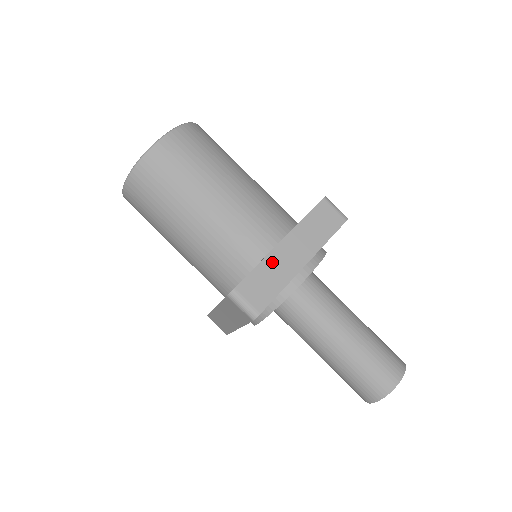
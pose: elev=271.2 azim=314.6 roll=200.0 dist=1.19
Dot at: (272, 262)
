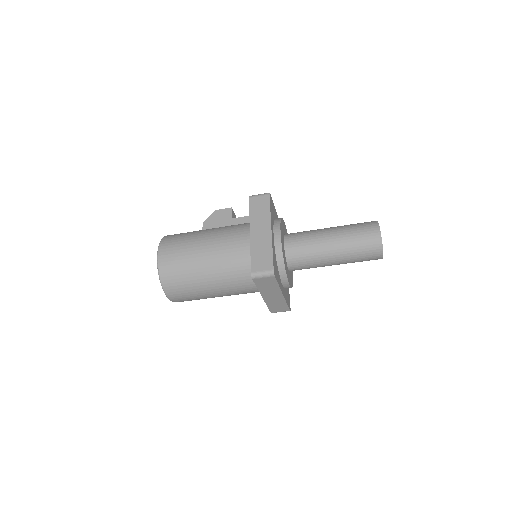
Dot at: (270, 302)
